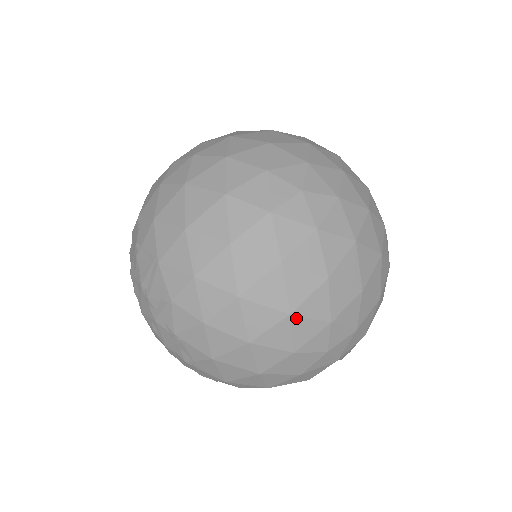
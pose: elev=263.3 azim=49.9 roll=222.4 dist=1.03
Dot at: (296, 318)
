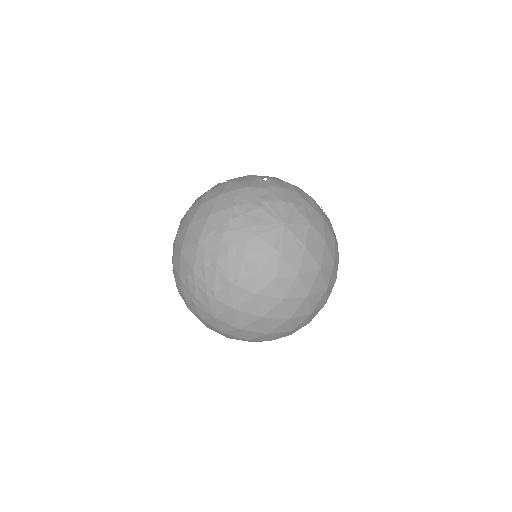
Dot at: occluded
